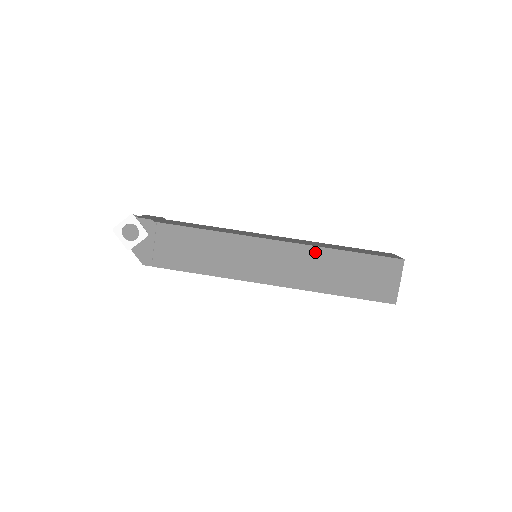
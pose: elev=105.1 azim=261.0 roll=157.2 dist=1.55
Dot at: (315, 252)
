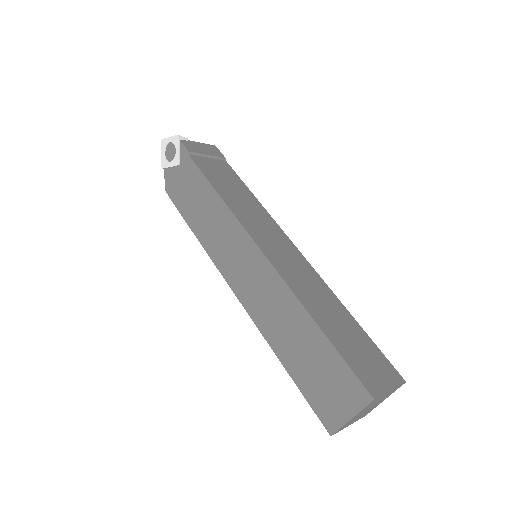
Dot at: (289, 299)
